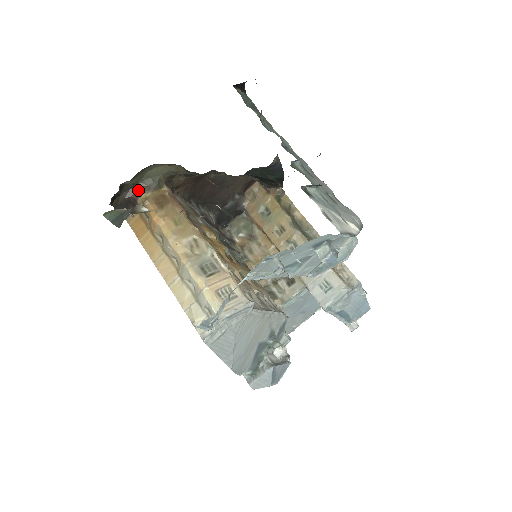
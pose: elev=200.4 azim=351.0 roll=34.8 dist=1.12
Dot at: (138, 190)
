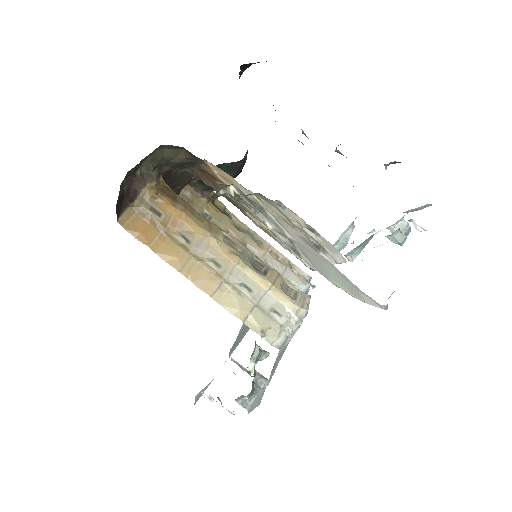
Dot at: (139, 178)
